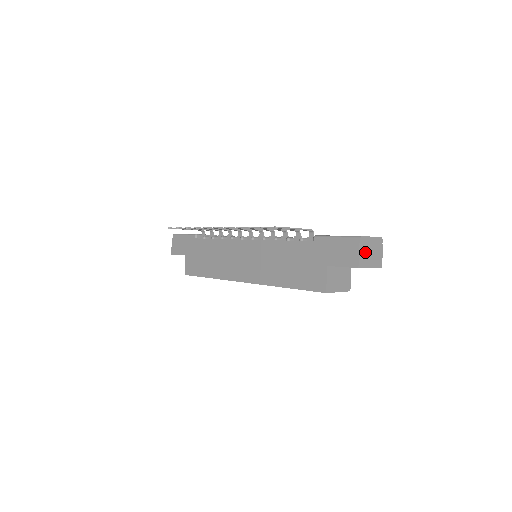
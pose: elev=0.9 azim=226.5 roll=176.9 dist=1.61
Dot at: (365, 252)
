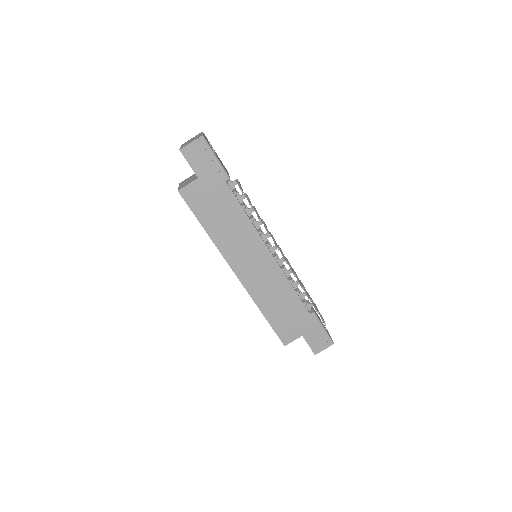
Dot at: occluded
